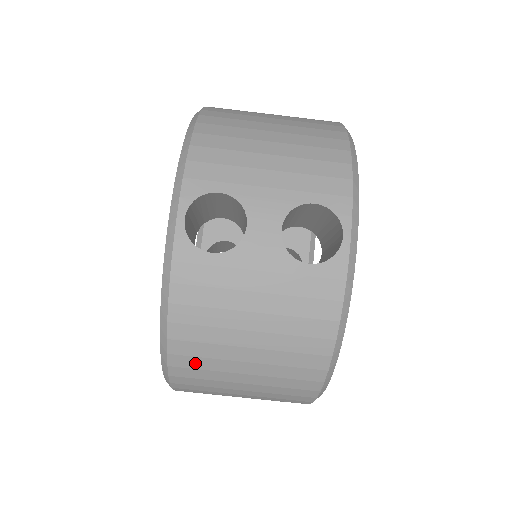
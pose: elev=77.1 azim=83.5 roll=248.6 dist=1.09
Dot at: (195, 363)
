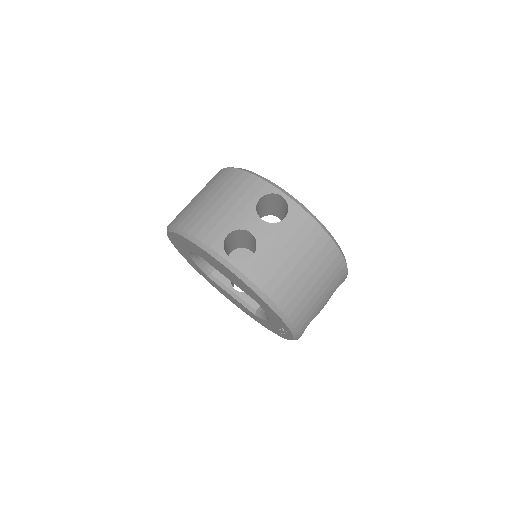
Dot at: (295, 303)
